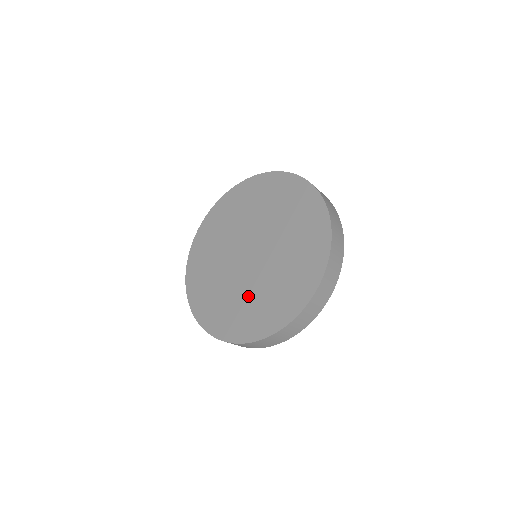
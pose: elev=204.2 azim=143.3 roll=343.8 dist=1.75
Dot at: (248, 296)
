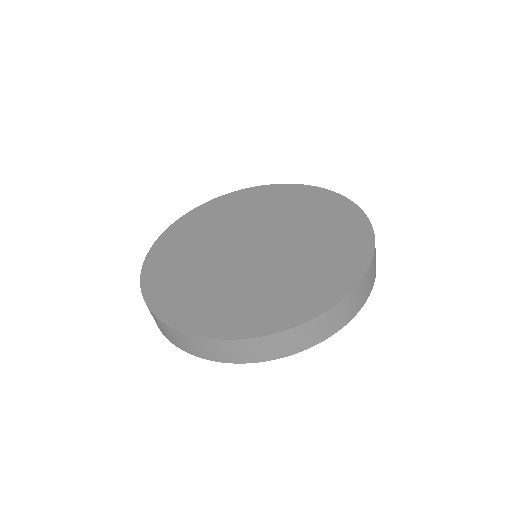
Dot at: (263, 284)
